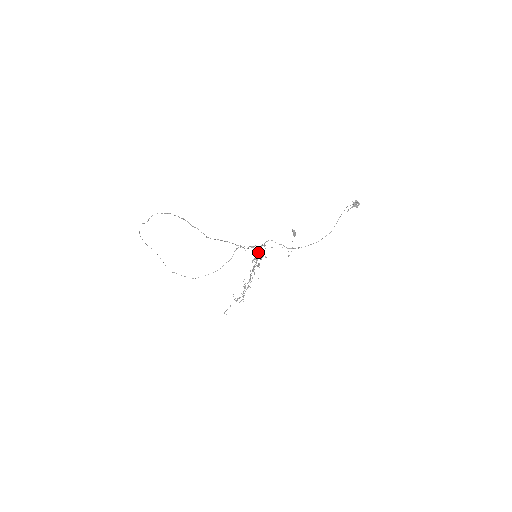
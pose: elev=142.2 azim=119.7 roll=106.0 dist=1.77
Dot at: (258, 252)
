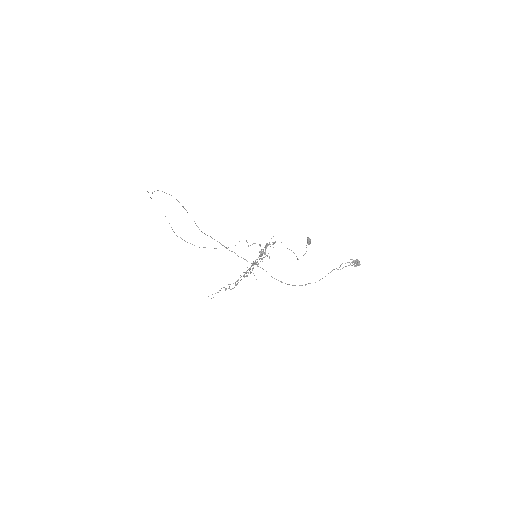
Dot at: (260, 252)
